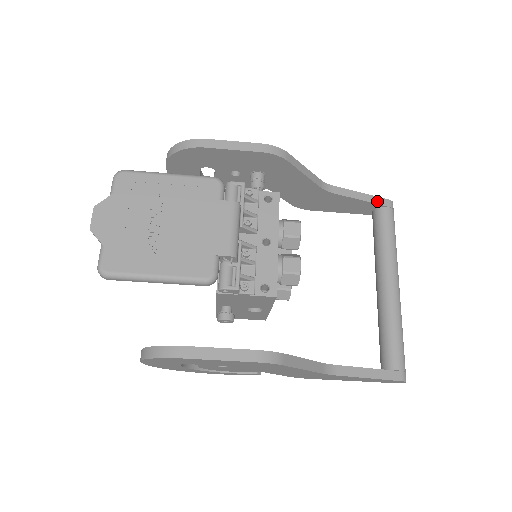
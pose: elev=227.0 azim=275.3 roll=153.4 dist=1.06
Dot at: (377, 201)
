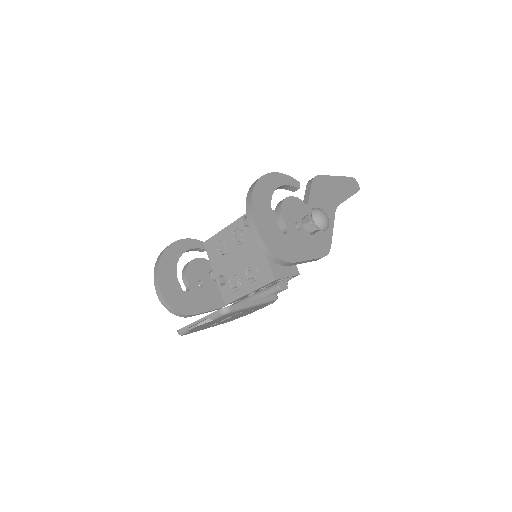
Dot at: occluded
